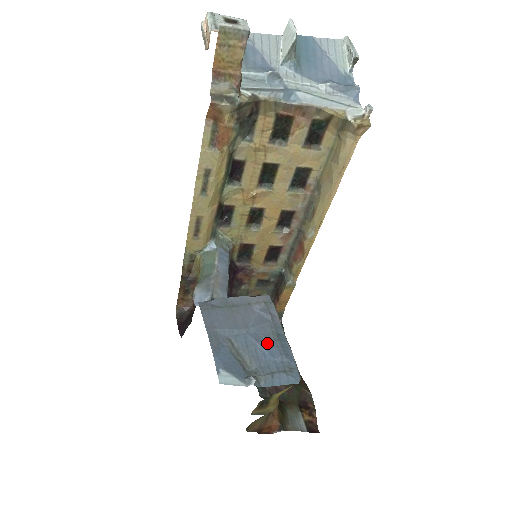
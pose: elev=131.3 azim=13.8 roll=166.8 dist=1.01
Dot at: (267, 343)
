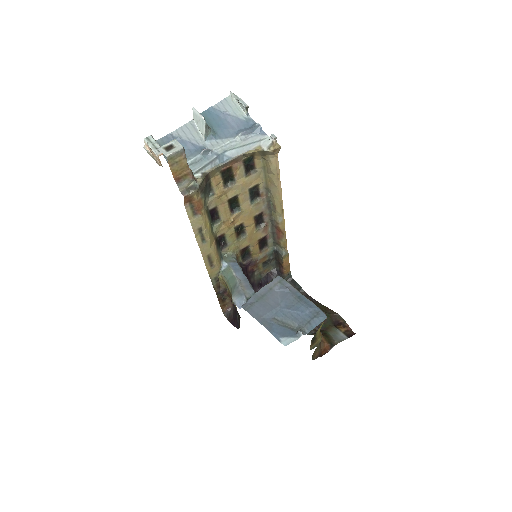
Dot at: (295, 306)
